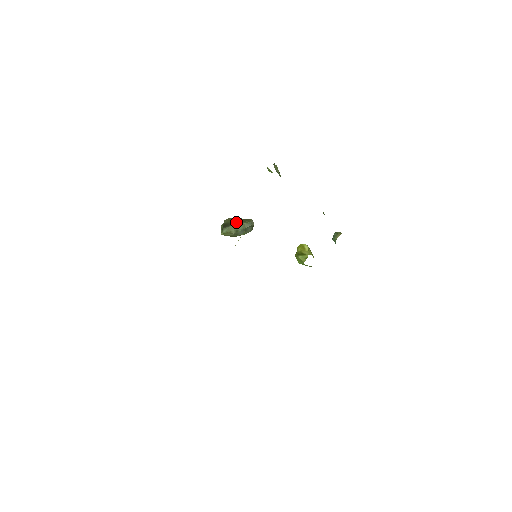
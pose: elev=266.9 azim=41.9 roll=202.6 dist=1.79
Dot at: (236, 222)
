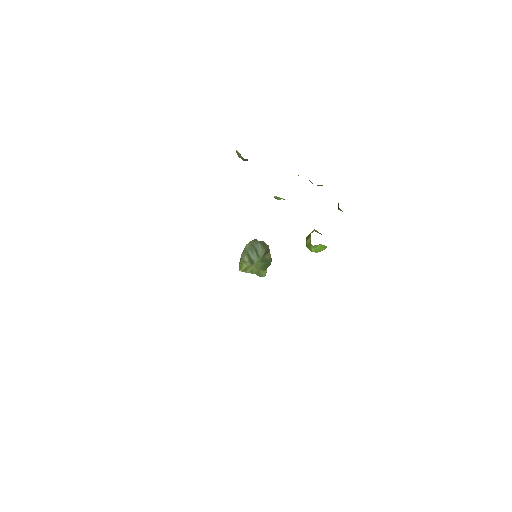
Dot at: occluded
